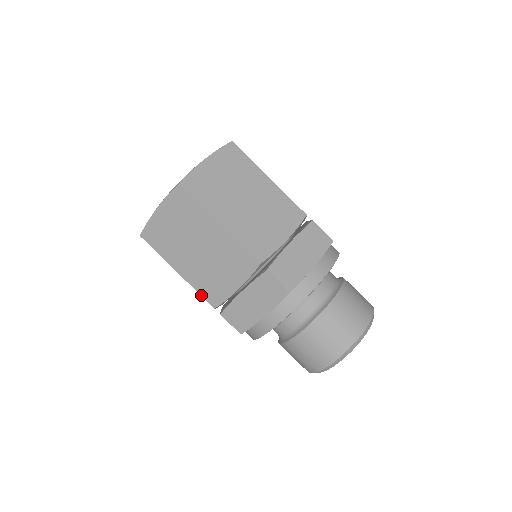
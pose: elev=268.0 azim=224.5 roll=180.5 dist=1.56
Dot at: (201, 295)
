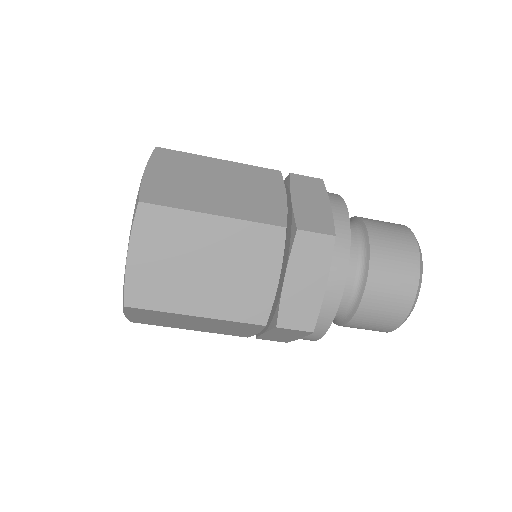
Dot at: occluded
